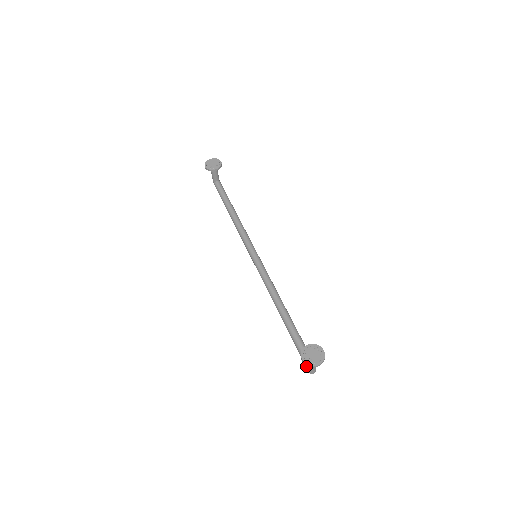
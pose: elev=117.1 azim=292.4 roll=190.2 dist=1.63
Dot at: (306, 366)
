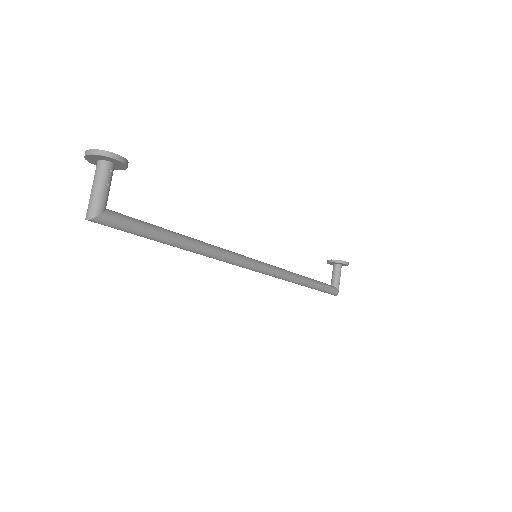
Dot at: occluded
